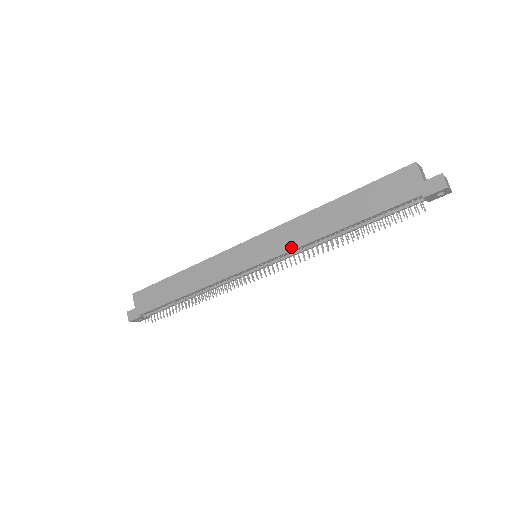
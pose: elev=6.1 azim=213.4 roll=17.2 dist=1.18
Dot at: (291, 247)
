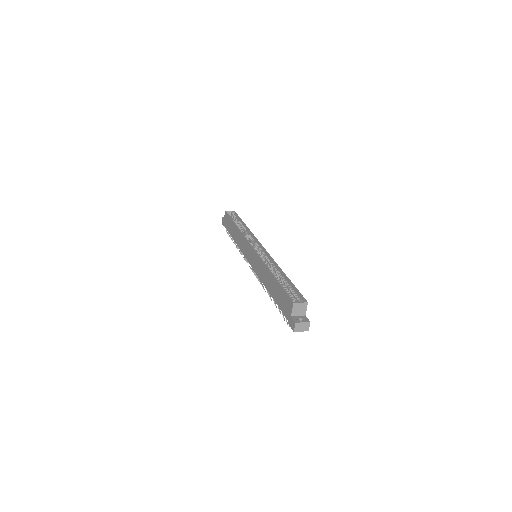
Dot at: (258, 274)
